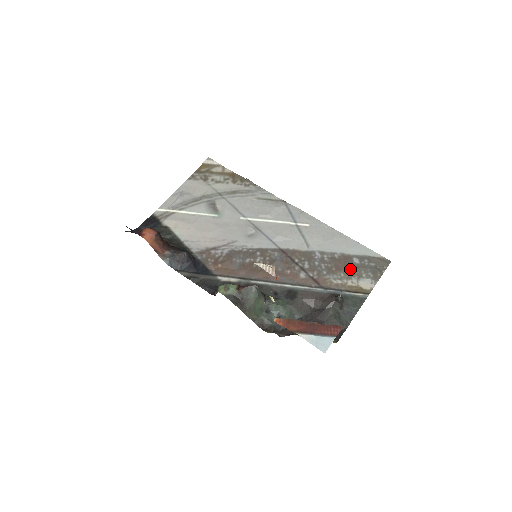
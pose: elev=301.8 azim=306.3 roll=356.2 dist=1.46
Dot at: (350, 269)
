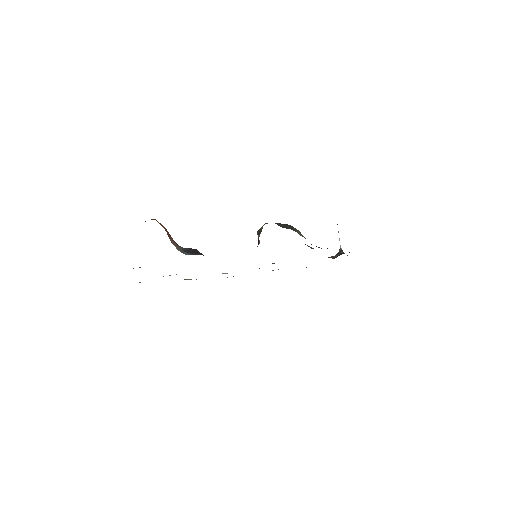
Dot at: occluded
